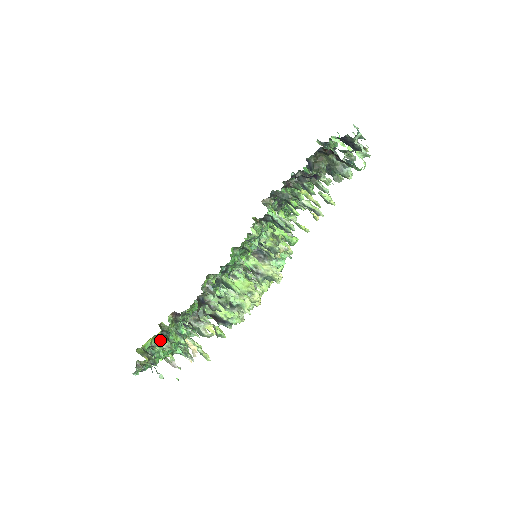
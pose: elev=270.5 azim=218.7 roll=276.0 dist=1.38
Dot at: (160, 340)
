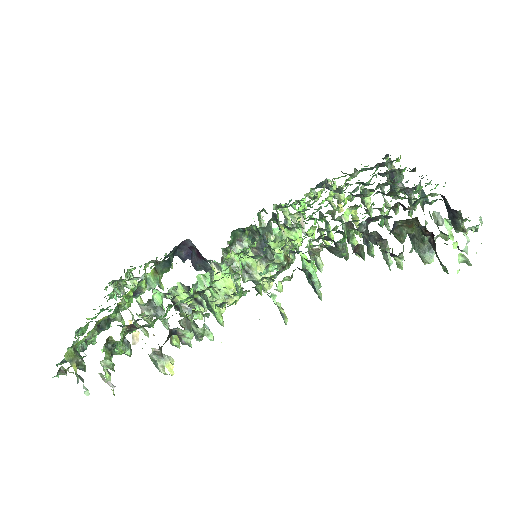
Dot at: (98, 325)
